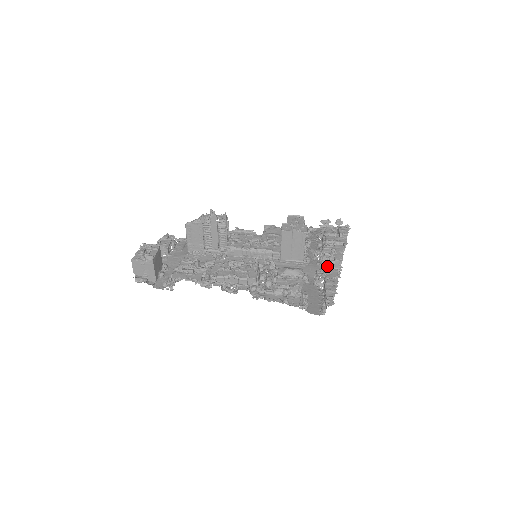
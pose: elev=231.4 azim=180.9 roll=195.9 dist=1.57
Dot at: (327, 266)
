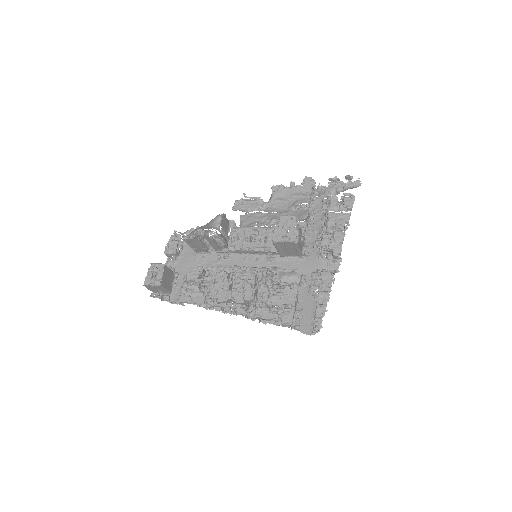
Dot at: (326, 258)
